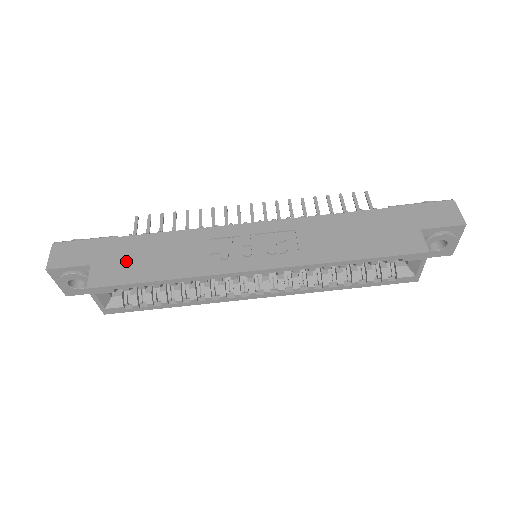
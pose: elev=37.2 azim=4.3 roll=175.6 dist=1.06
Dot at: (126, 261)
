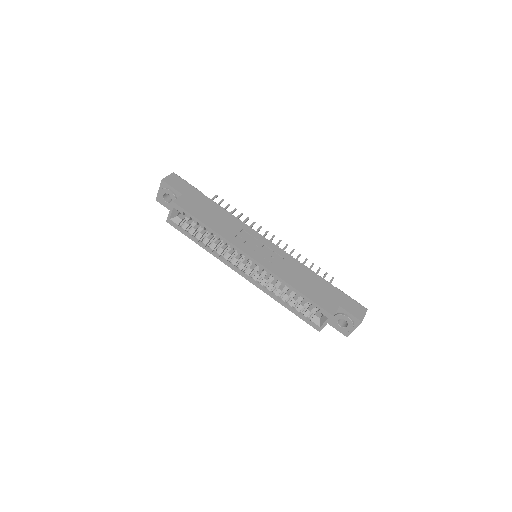
Dot at: (199, 206)
